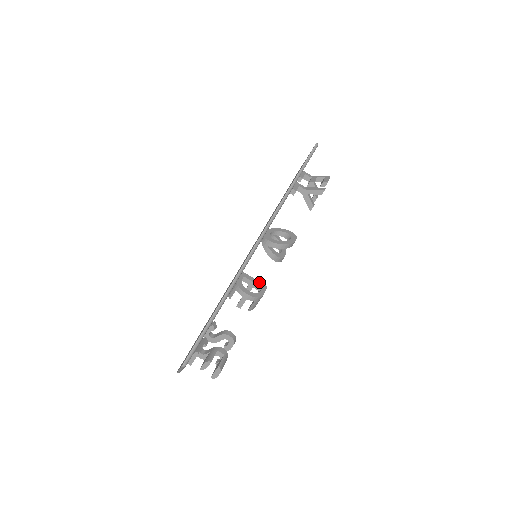
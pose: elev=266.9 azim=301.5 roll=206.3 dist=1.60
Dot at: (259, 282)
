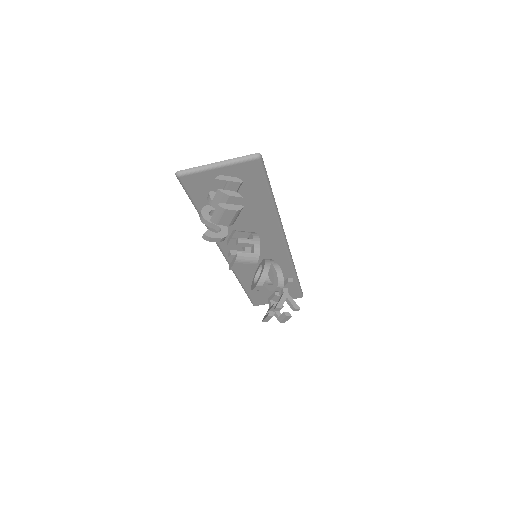
Dot at: occluded
